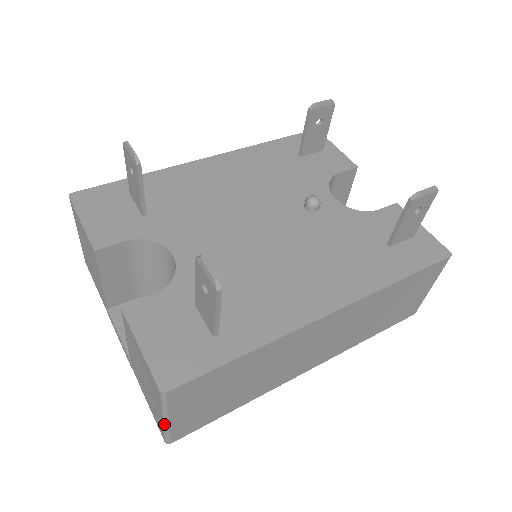
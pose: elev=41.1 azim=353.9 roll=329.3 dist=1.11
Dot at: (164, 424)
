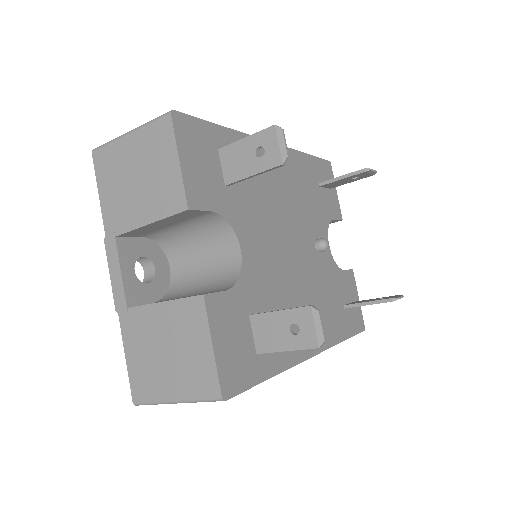
Dot at: (168, 402)
